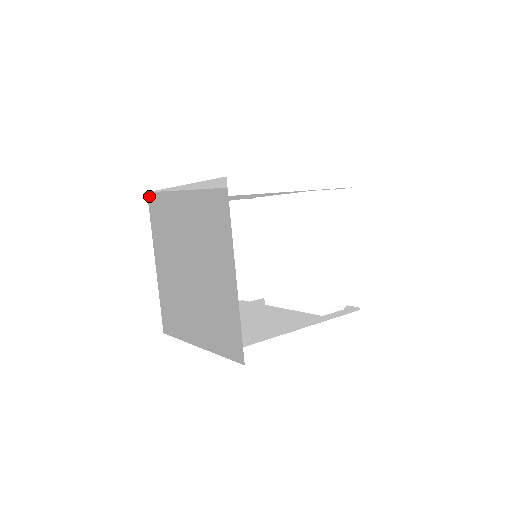
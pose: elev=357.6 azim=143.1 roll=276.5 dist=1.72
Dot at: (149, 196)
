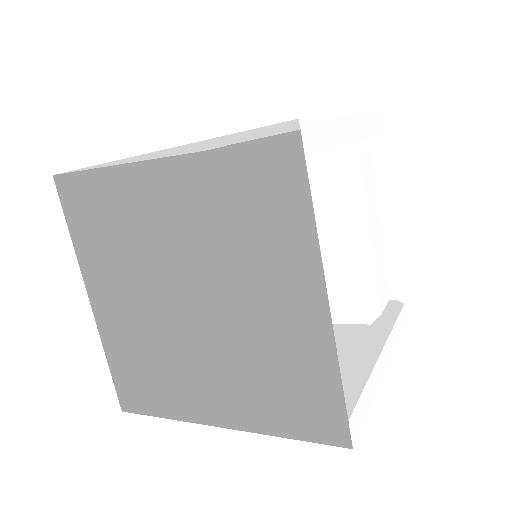
Dot at: (57, 182)
